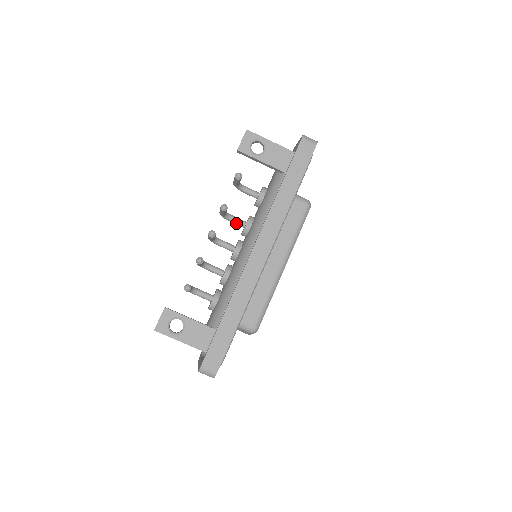
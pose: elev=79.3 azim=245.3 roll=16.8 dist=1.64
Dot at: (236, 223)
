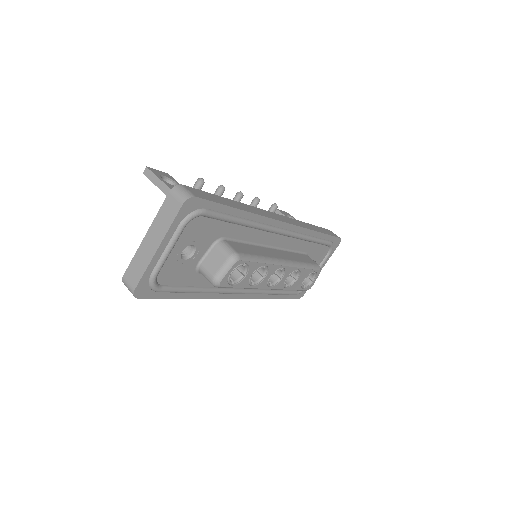
Dot at: occluded
